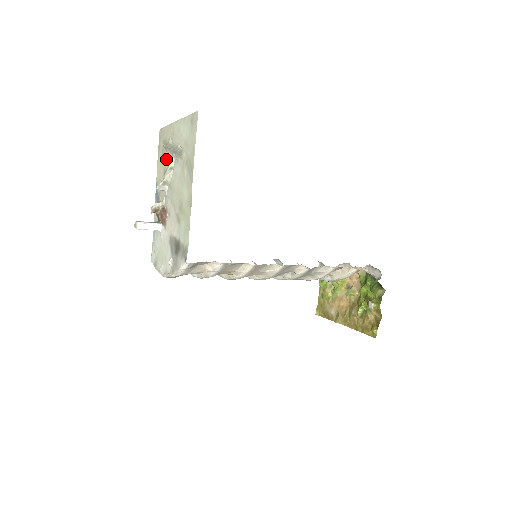
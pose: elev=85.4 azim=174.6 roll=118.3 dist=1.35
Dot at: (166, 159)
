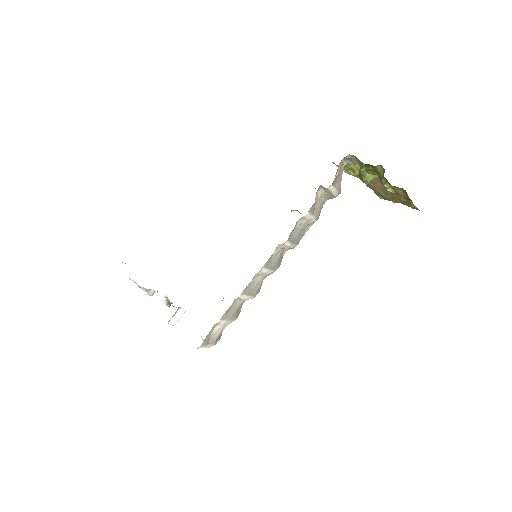
Dot at: occluded
